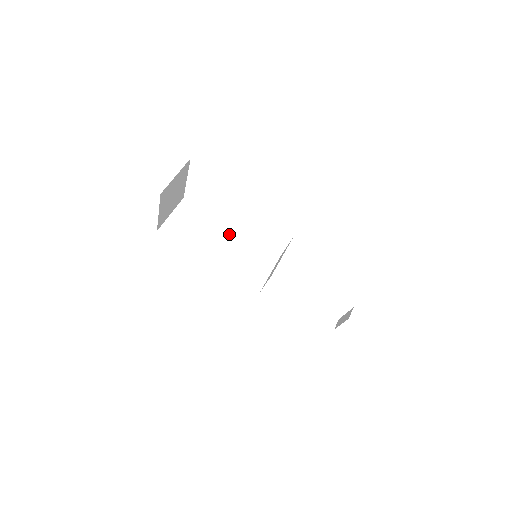
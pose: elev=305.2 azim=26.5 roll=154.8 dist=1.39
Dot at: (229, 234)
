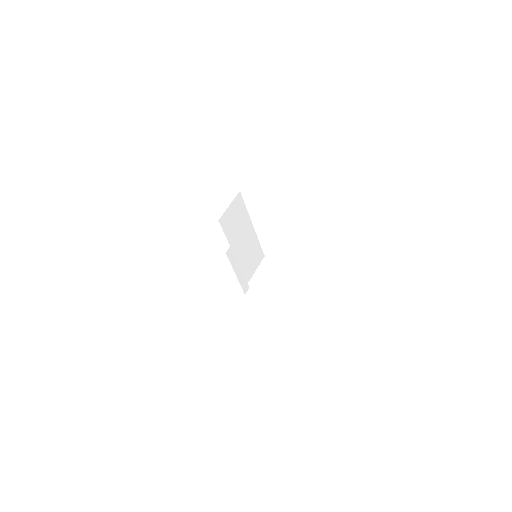
Dot at: (250, 233)
